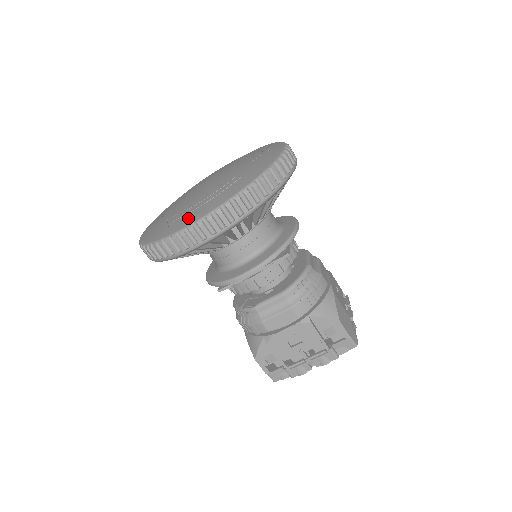
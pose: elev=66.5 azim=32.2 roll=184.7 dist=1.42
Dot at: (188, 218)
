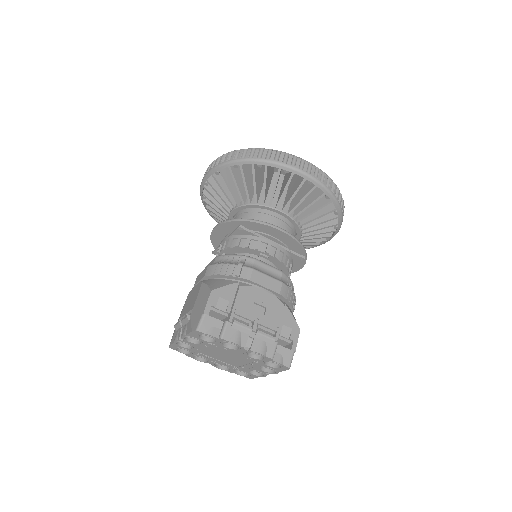
Dot at: occluded
